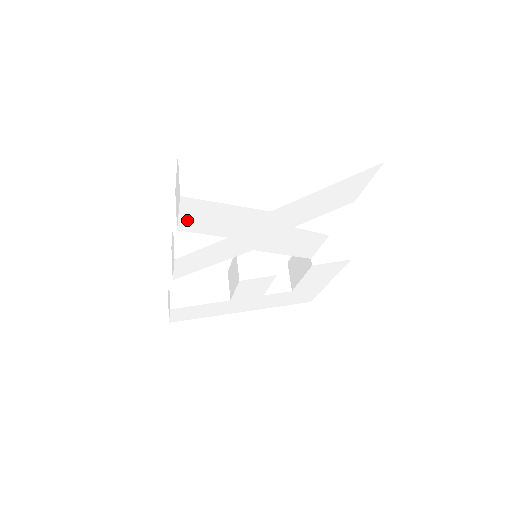
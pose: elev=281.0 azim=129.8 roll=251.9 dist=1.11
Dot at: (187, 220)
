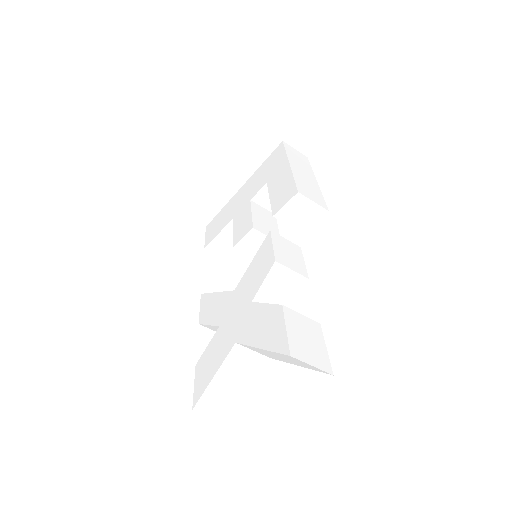
Dot at: occluded
